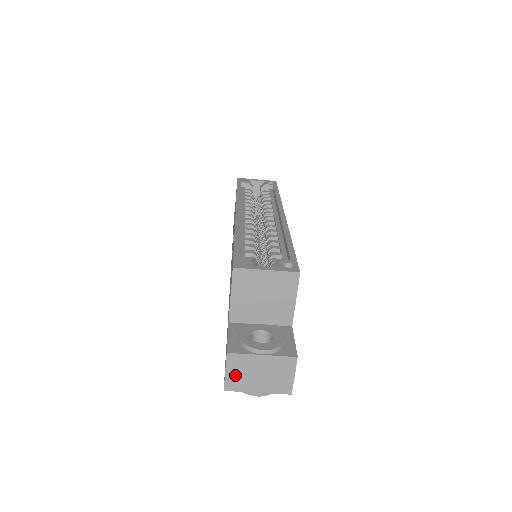
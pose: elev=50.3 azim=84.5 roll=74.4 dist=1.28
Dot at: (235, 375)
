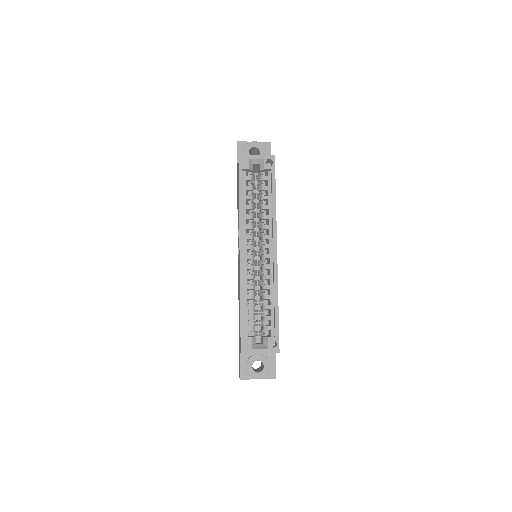
Dot at: occluded
